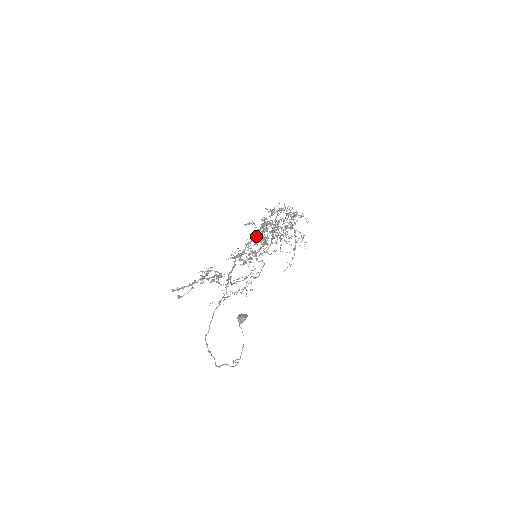
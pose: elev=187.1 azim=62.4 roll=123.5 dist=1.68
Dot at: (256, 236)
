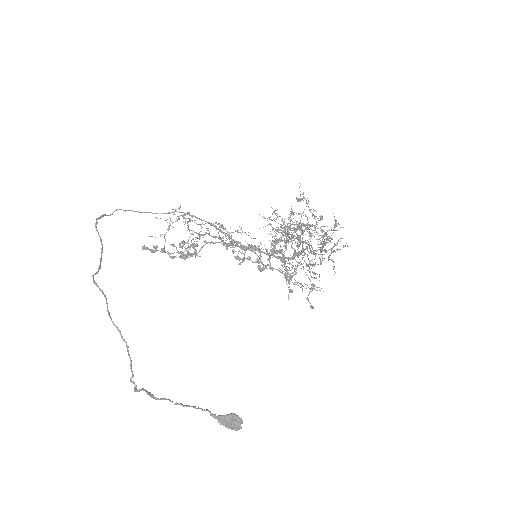
Dot at: occluded
